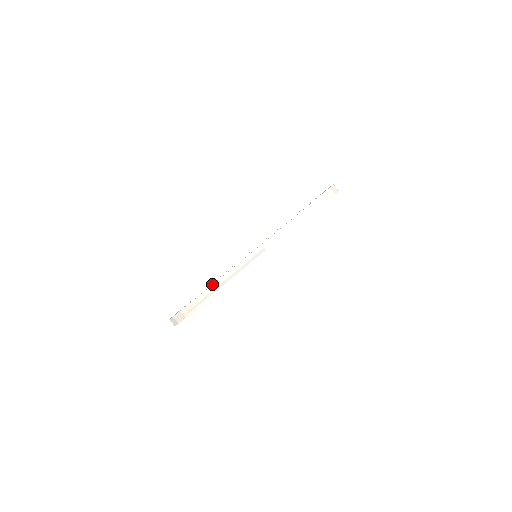
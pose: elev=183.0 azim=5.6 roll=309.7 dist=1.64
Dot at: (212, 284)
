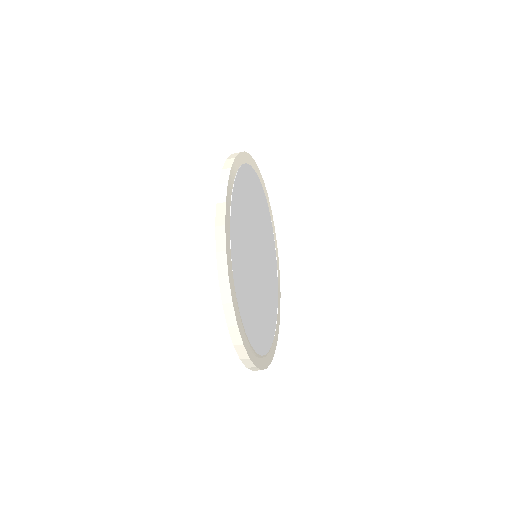
Dot at: occluded
